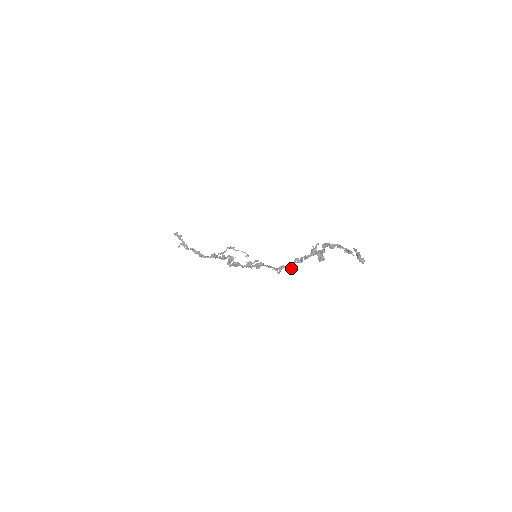
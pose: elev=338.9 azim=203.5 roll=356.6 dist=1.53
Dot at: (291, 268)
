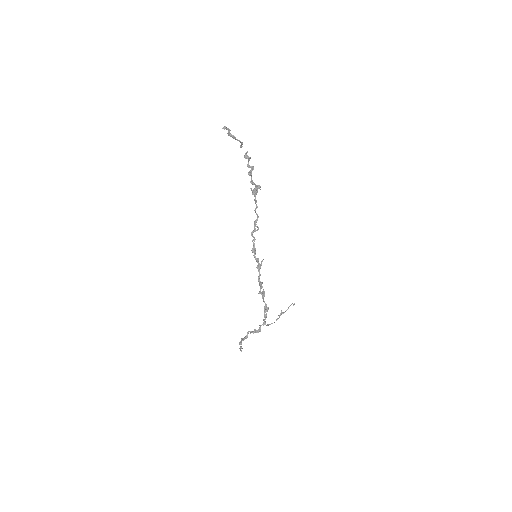
Dot at: (257, 216)
